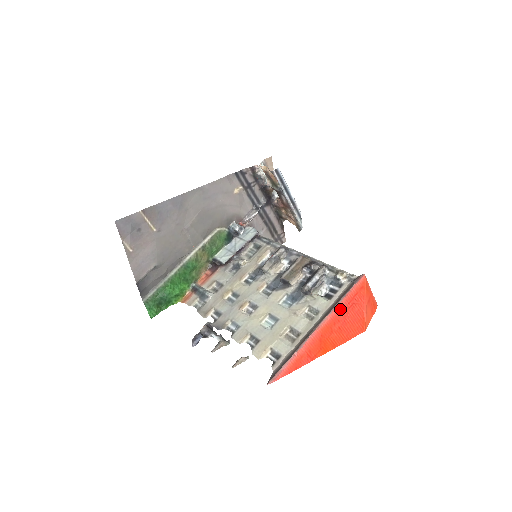
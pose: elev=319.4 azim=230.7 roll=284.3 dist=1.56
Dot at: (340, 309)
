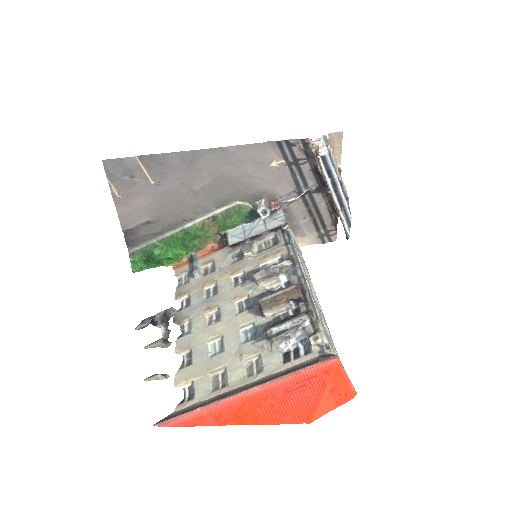
Dot at: (282, 385)
